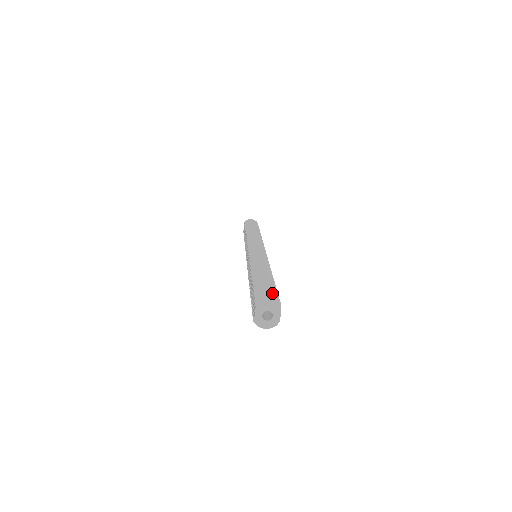
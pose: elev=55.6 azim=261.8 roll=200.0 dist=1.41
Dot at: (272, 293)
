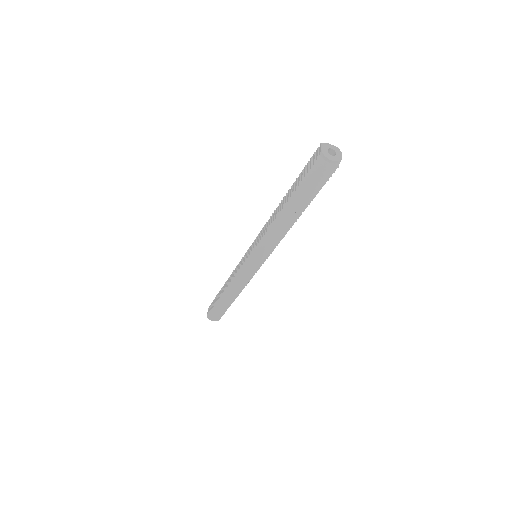
Dot at: occluded
